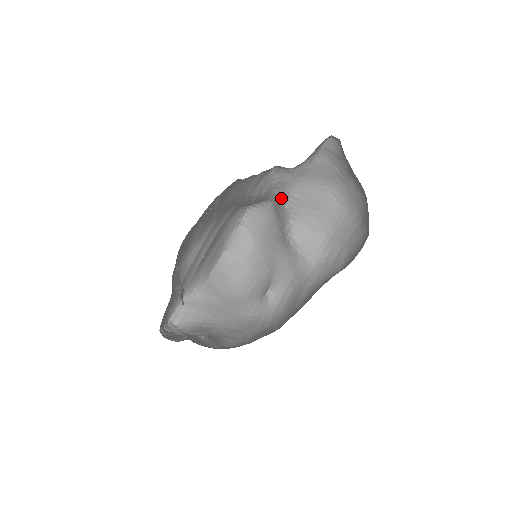
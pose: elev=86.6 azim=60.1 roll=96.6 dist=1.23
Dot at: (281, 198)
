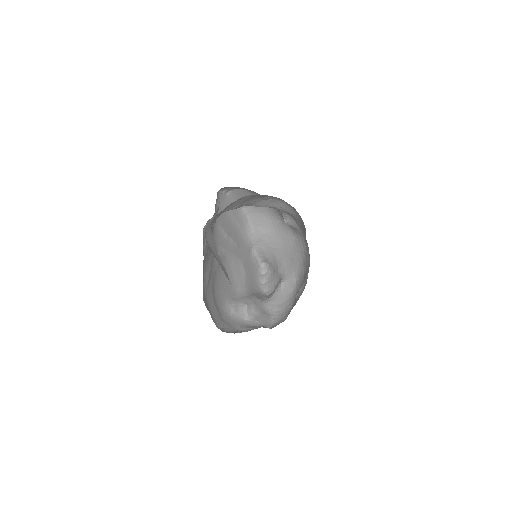
Dot at: occluded
